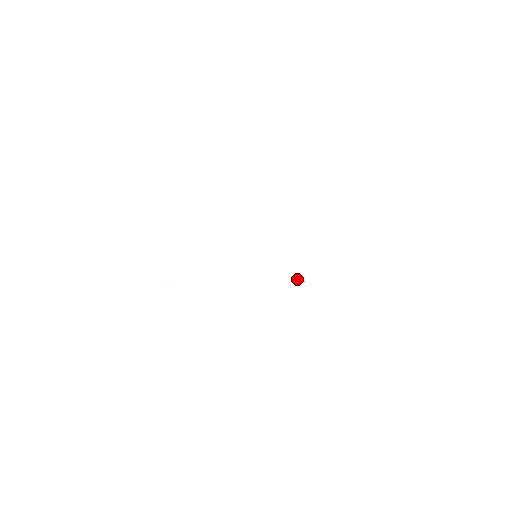
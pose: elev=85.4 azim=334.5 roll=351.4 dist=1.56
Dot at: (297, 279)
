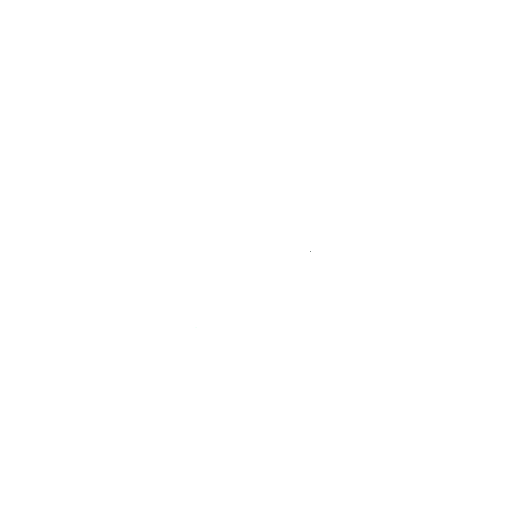
Dot at: occluded
